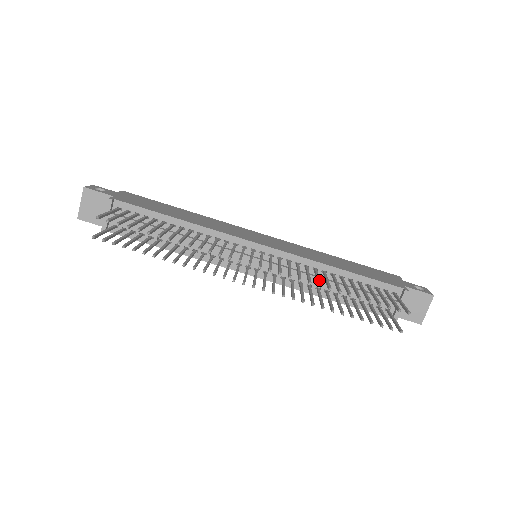
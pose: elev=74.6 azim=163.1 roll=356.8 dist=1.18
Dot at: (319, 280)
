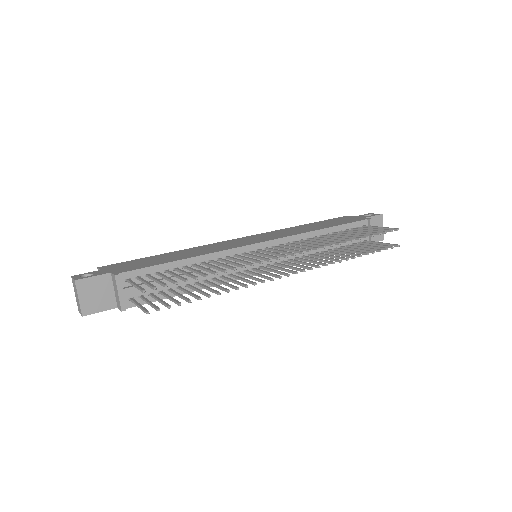
Dot at: (331, 241)
